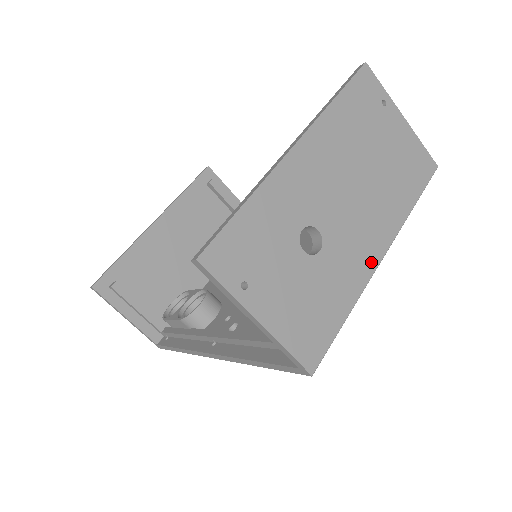
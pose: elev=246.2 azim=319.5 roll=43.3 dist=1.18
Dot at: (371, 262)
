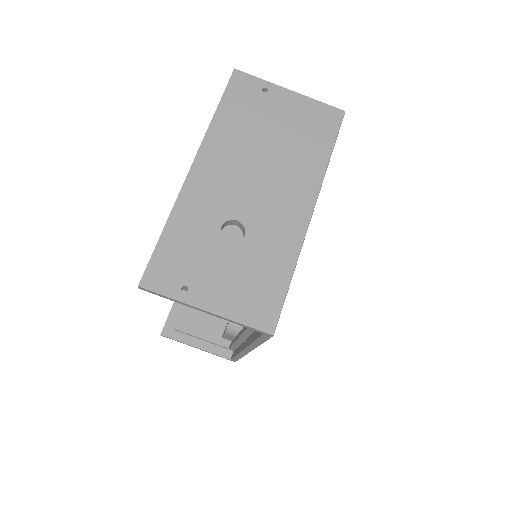
Dot at: (300, 223)
